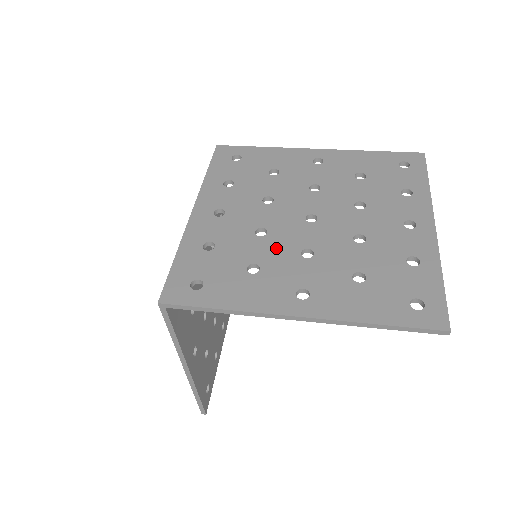
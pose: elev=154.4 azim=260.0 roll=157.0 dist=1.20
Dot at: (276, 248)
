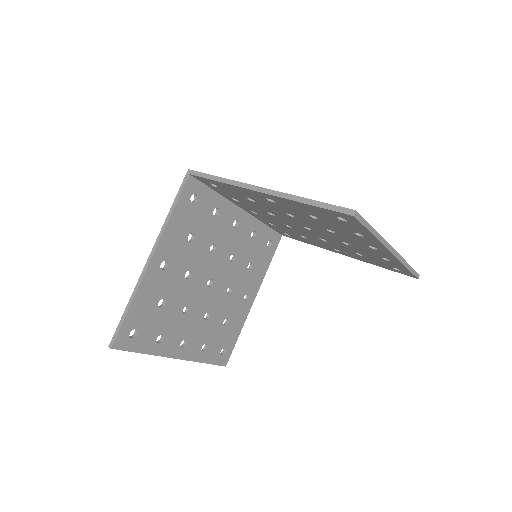
Dot at: occluded
